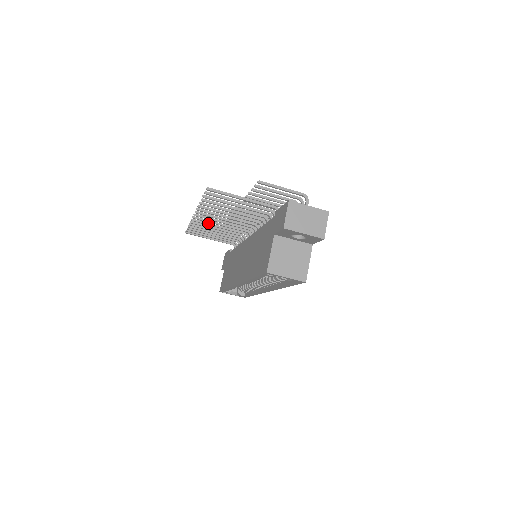
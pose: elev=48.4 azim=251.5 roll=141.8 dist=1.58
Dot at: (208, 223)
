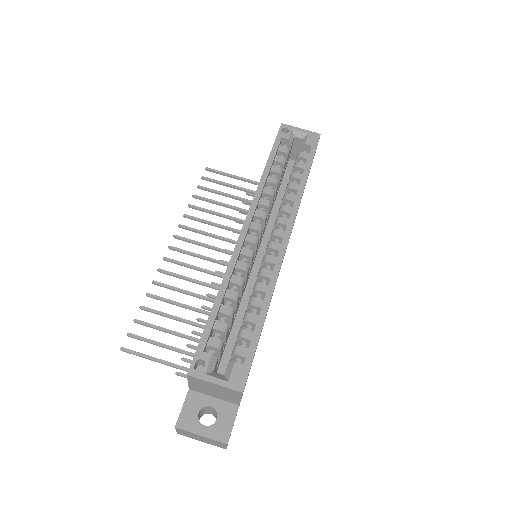
Dot at: (180, 276)
